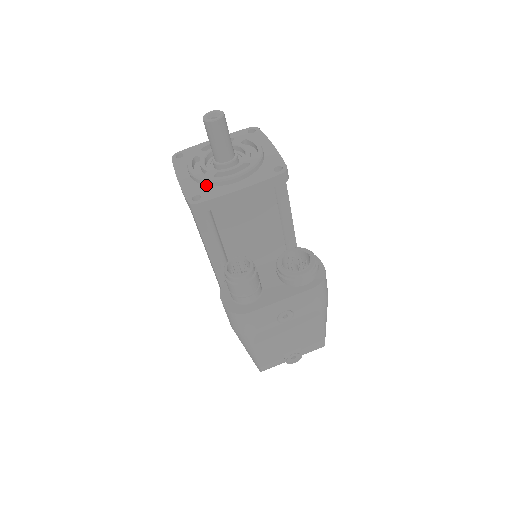
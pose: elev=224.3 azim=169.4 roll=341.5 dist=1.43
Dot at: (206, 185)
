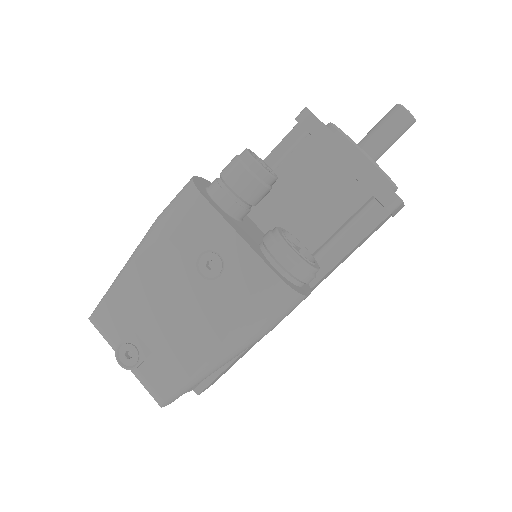
Dot at: occluded
